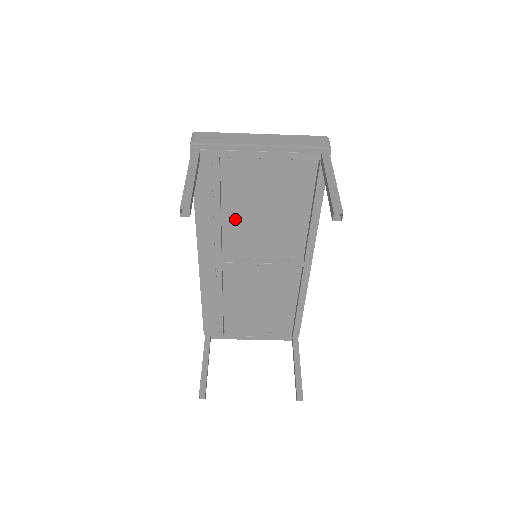
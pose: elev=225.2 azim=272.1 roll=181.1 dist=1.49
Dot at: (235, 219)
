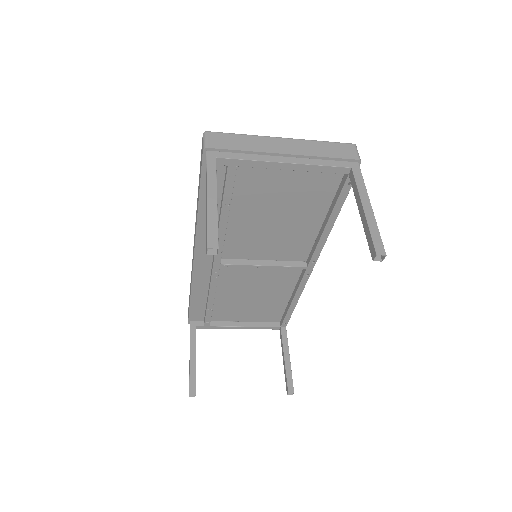
Dot at: (241, 224)
